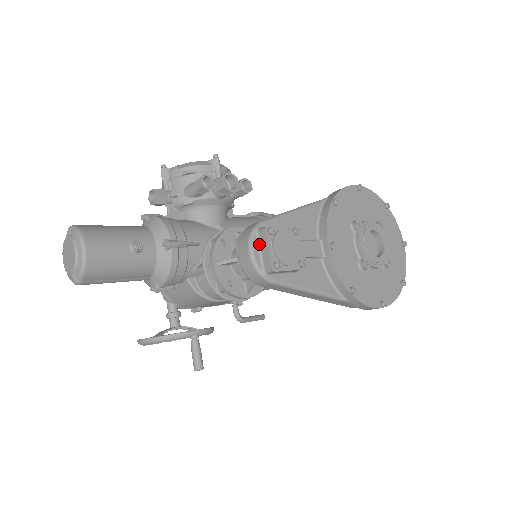
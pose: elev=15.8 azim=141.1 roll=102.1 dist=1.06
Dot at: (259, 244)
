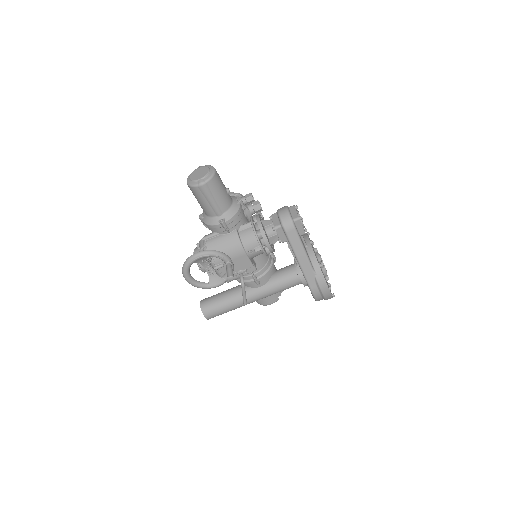
Dot at: (290, 211)
